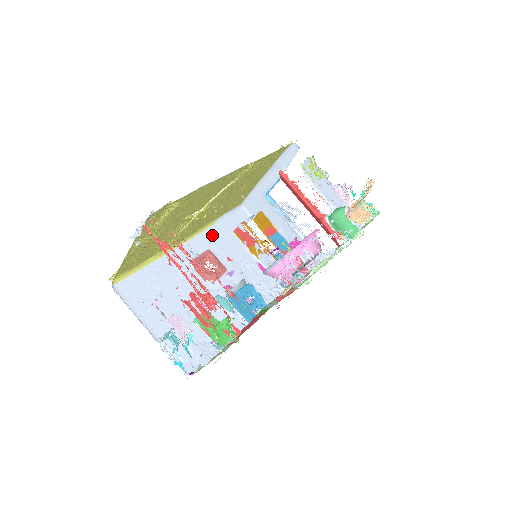
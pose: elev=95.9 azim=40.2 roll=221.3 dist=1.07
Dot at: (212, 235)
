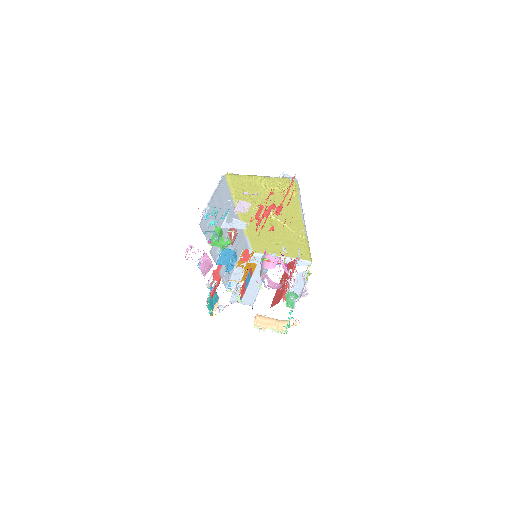
Dot at: (242, 235)
